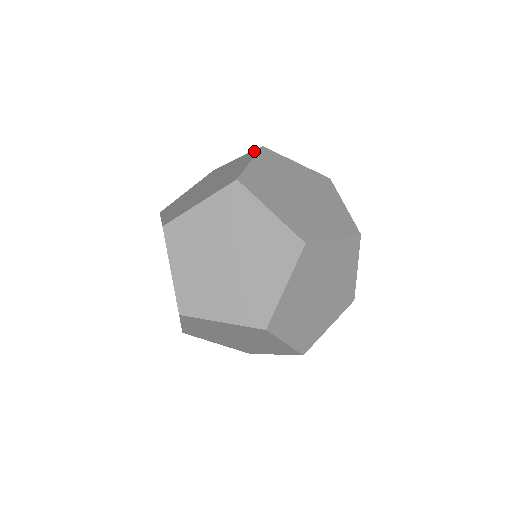
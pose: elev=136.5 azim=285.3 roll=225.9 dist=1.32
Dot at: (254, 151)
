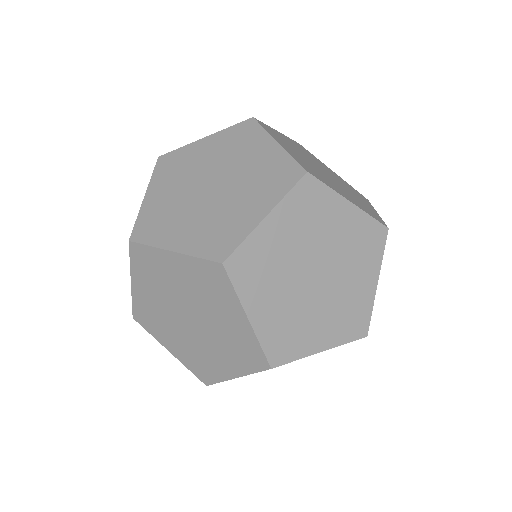
Dot at: occluded
